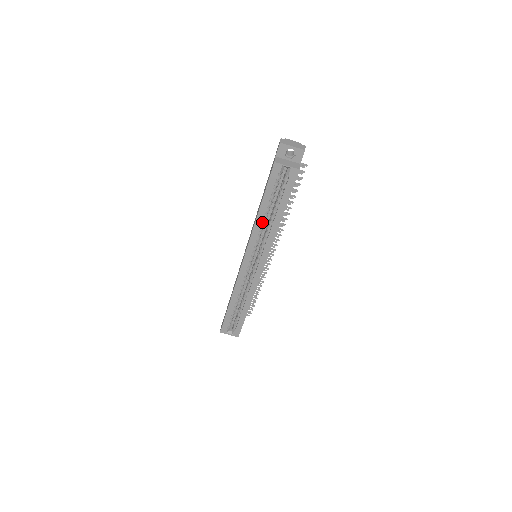
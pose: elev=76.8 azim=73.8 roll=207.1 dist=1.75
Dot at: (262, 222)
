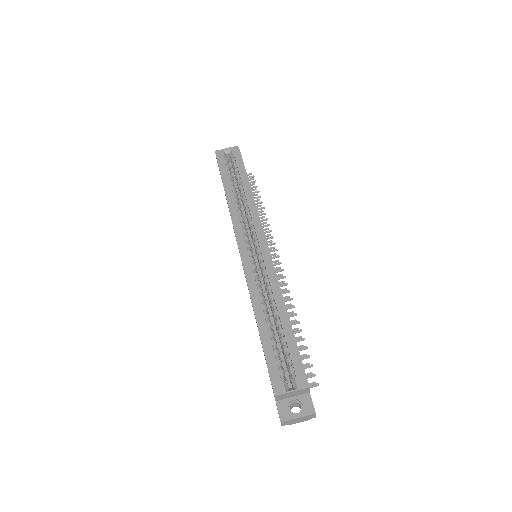
Dot at: (235, 202)
